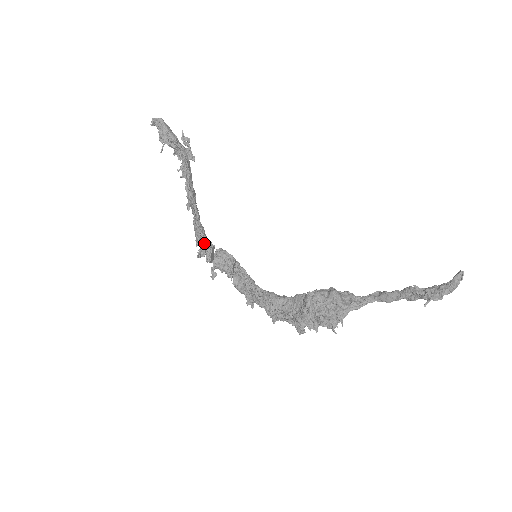
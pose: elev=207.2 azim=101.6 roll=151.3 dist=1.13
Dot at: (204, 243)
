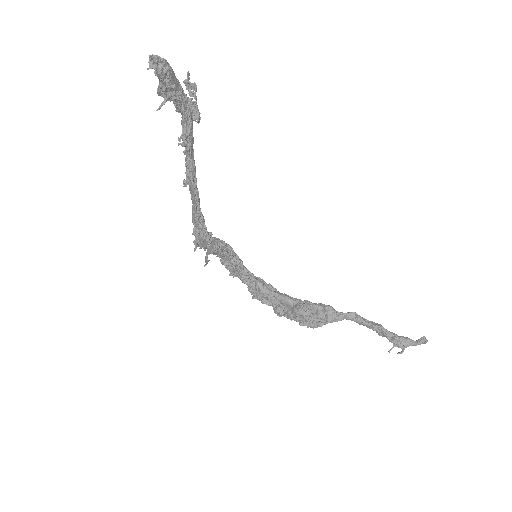
Dot at: (205, 240)
